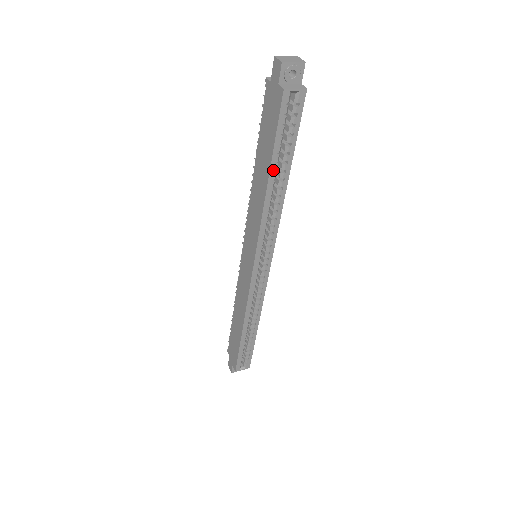
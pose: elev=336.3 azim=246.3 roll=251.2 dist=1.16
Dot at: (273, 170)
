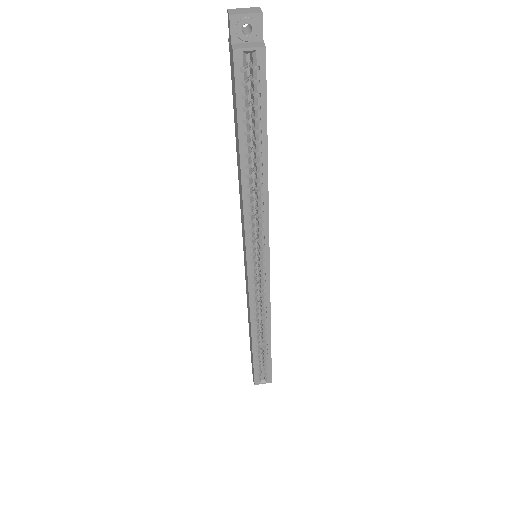
Dot at: (244, 153)
